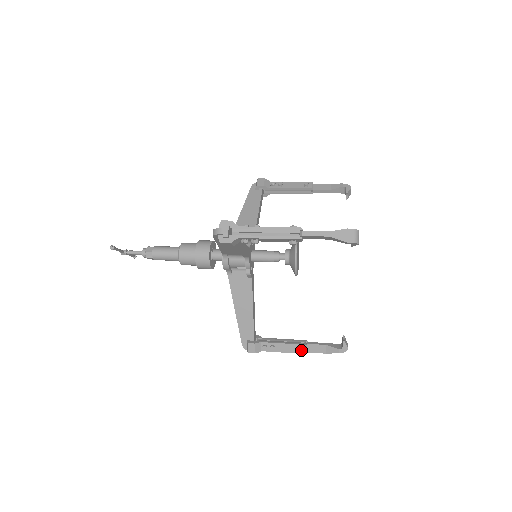
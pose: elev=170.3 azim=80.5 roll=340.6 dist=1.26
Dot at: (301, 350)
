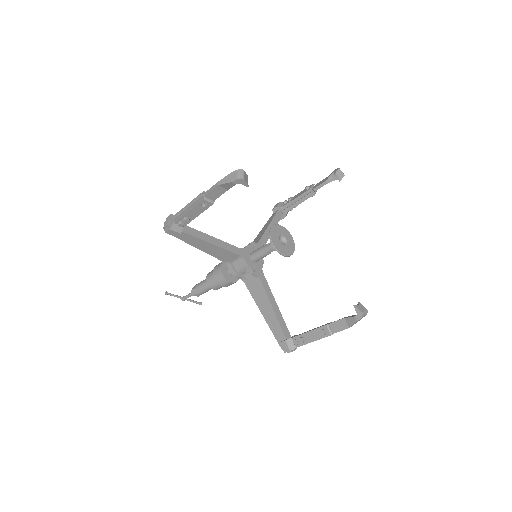
Dot at: (324, 332)
